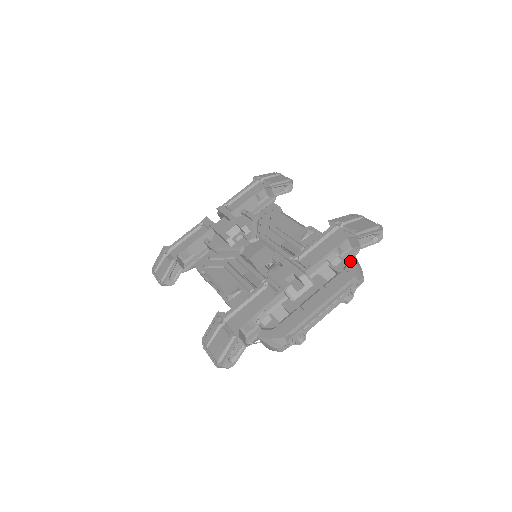
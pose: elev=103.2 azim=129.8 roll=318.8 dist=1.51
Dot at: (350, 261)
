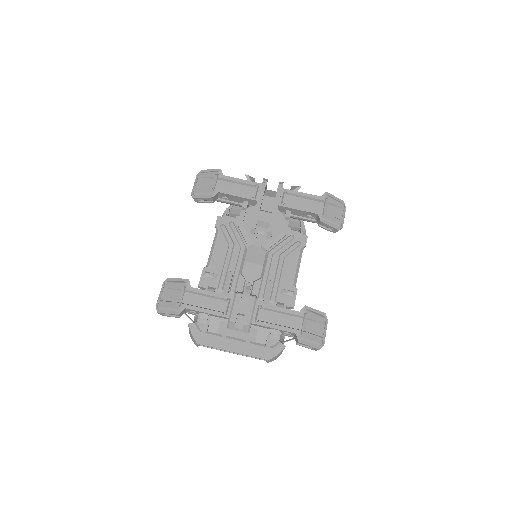
Dot at: (278, 347)
